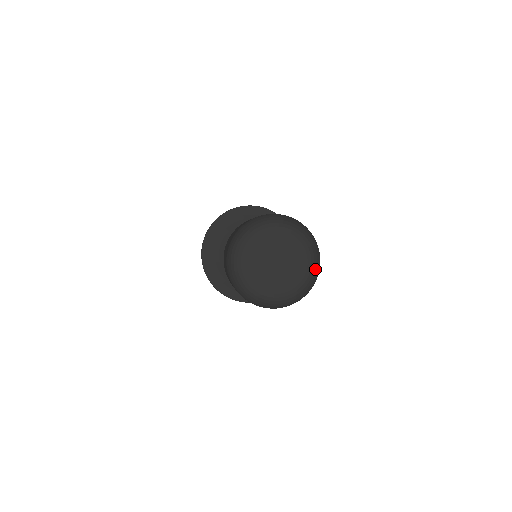
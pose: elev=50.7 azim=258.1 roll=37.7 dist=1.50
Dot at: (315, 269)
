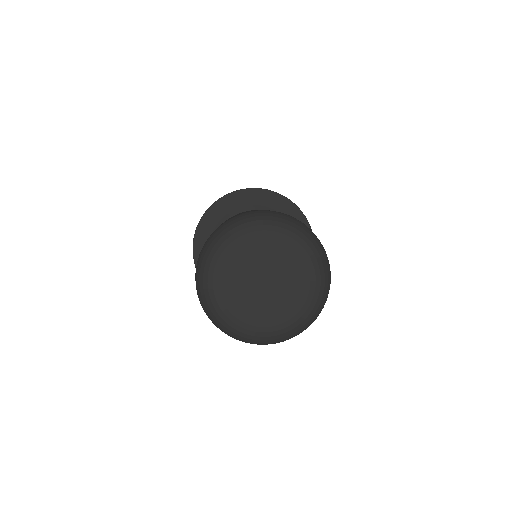
Dot at: (322, 269)
